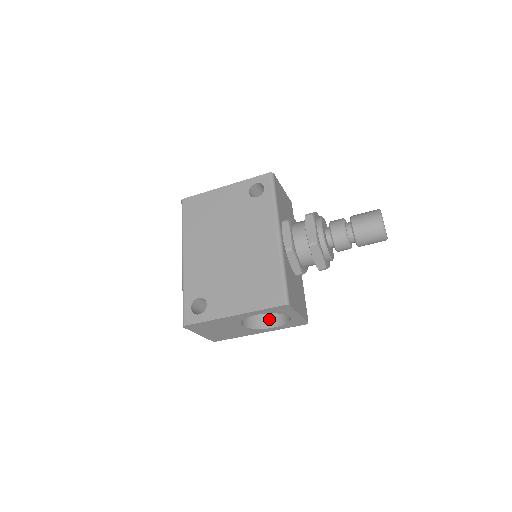
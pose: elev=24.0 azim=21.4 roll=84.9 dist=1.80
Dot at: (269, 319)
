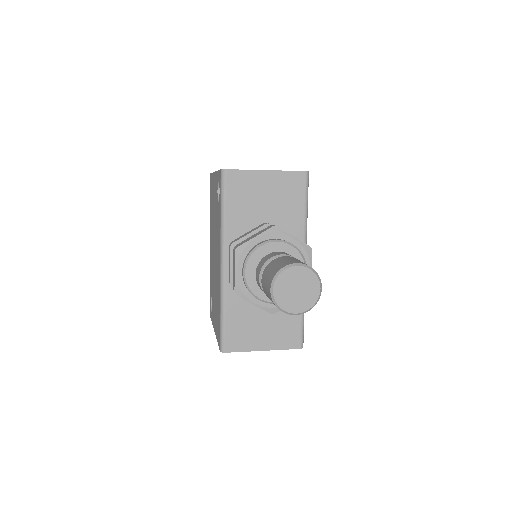
Dot at: occluded
